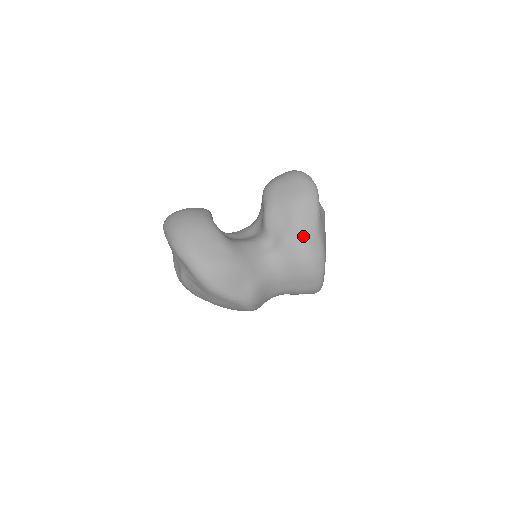
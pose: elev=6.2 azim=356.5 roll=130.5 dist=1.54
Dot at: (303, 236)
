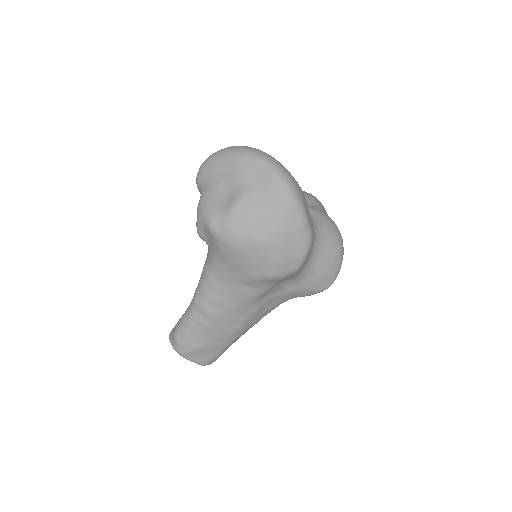
Dot at: occluded
